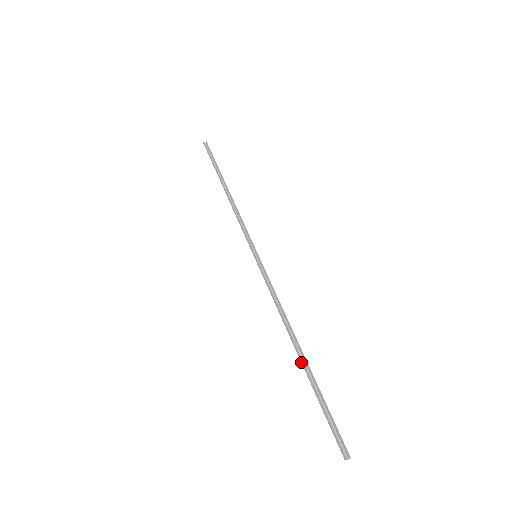
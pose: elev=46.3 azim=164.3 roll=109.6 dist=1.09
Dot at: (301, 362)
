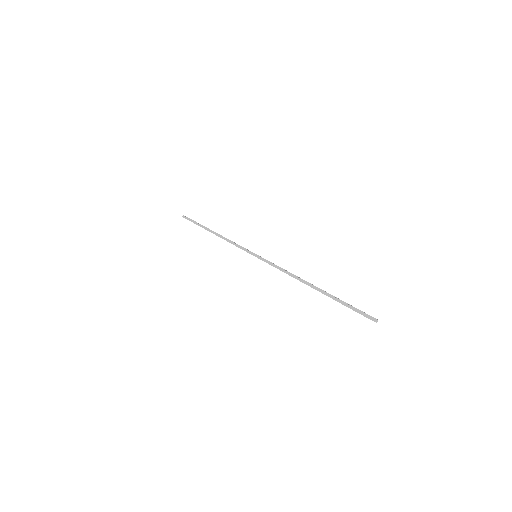
Dot at: (319, 291)
